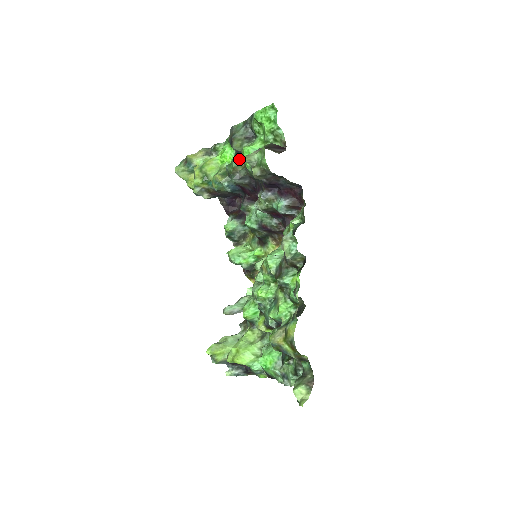
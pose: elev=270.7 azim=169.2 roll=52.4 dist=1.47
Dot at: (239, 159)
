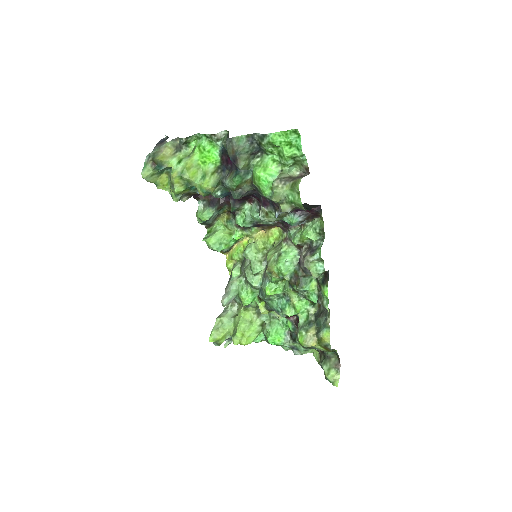
Dot at: (242, 175)
